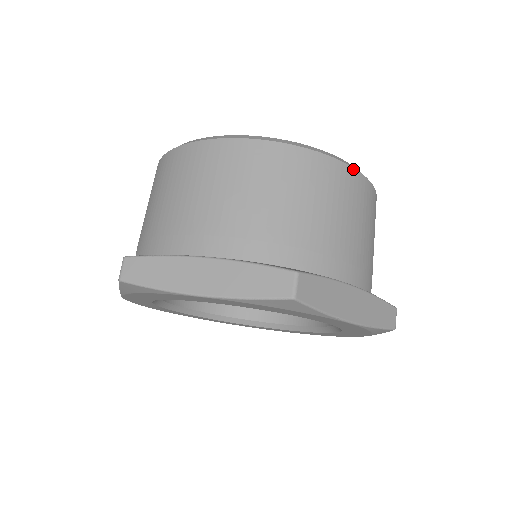
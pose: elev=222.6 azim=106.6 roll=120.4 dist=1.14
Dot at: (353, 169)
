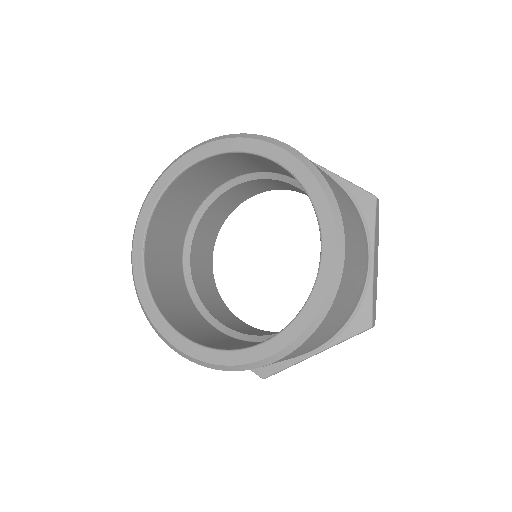
Dot at: (271, 363)
